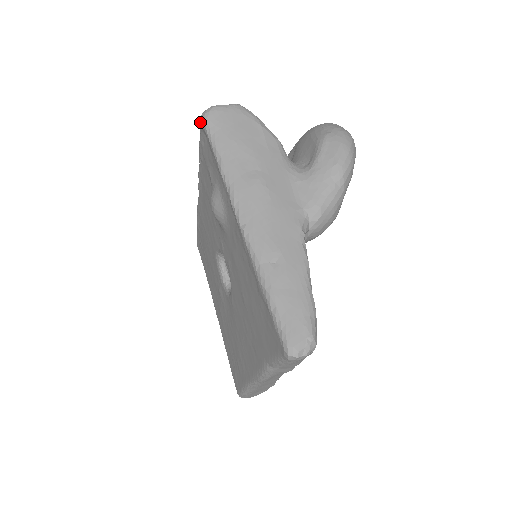
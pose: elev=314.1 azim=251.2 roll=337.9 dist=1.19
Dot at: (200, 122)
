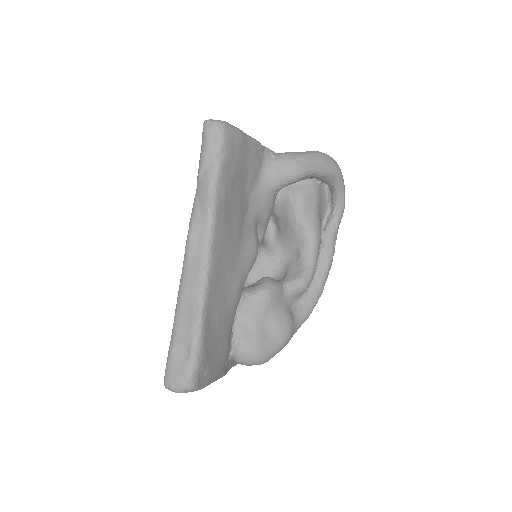
Dot at: occluded
